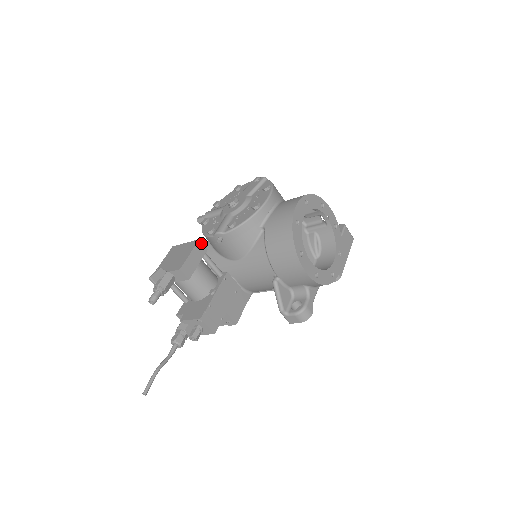
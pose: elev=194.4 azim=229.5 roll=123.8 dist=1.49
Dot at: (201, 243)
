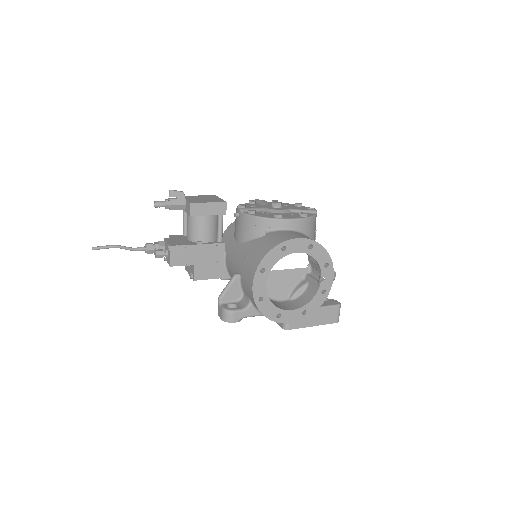
Dot at: (225, 205)
